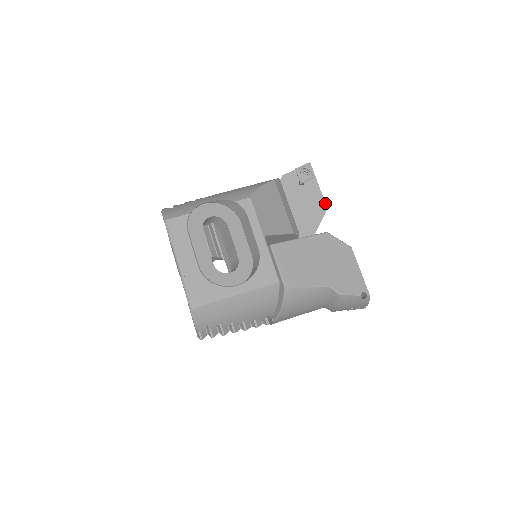
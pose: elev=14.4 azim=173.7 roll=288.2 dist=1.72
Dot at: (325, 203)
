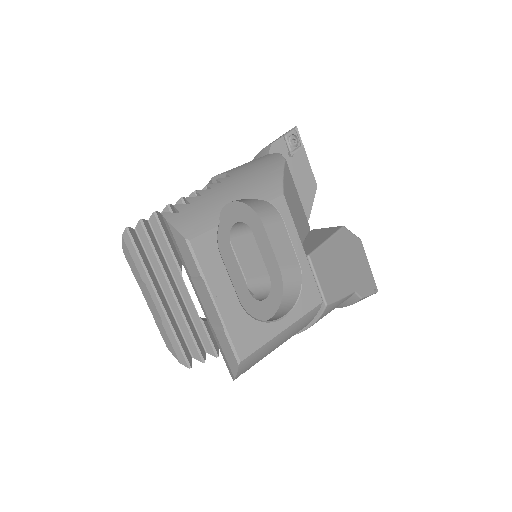
Dot at: (315, 180)
